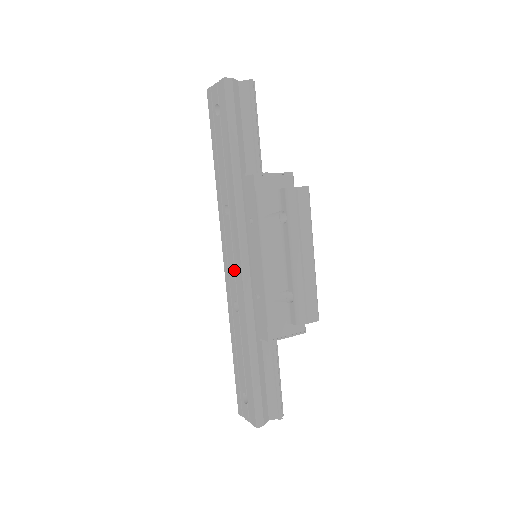
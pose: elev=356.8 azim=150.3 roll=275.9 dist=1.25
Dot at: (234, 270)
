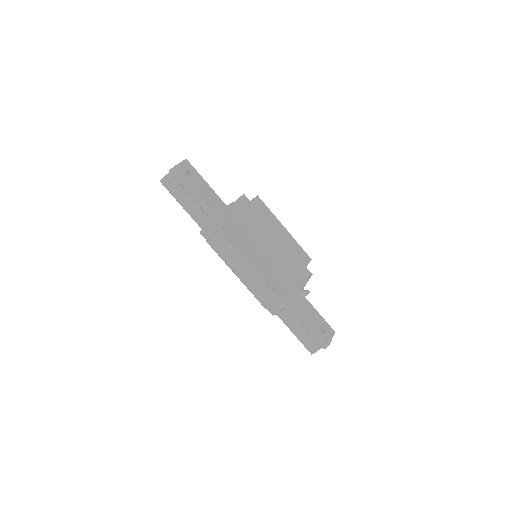
Dot at: occluded
